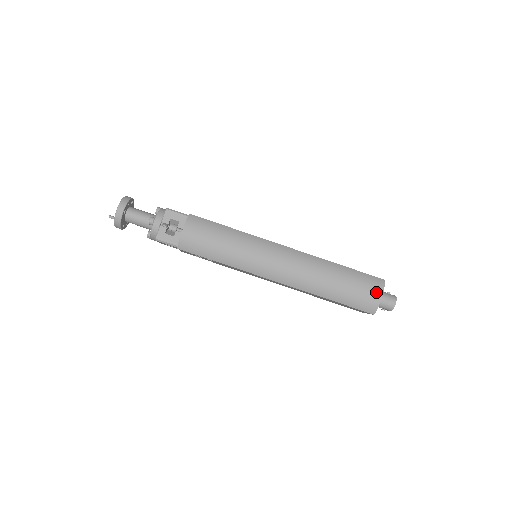
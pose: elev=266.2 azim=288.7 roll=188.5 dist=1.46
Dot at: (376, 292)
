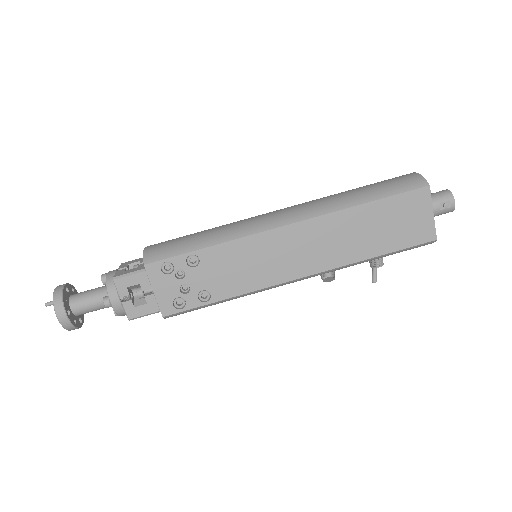
Dot at: (405, 175)
